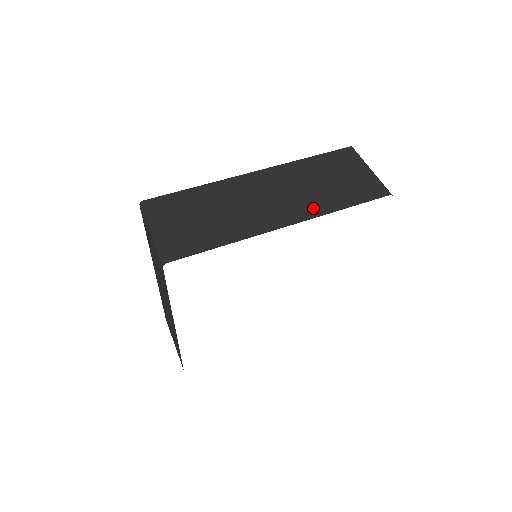
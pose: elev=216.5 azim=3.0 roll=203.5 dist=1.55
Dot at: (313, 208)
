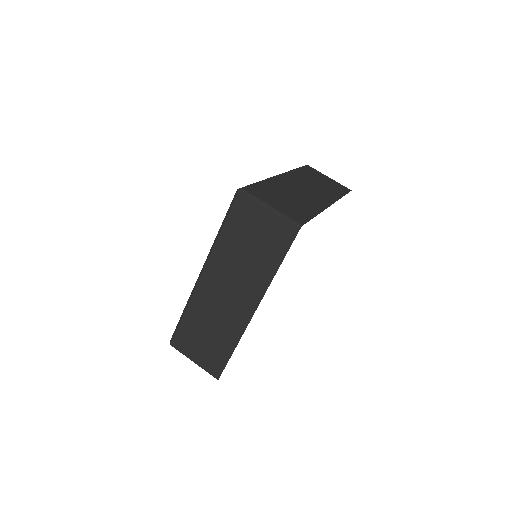
Dot at: (331, 196)
